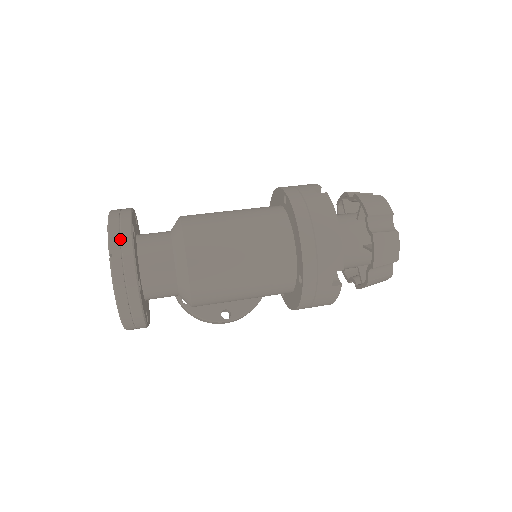
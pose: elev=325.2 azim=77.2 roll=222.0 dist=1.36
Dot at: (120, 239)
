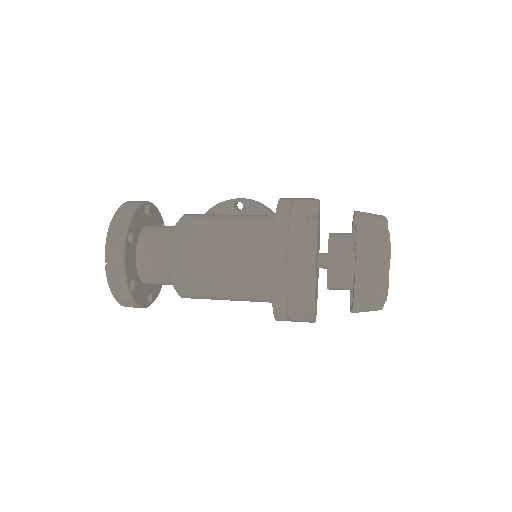
Dot at: (114, 249)
